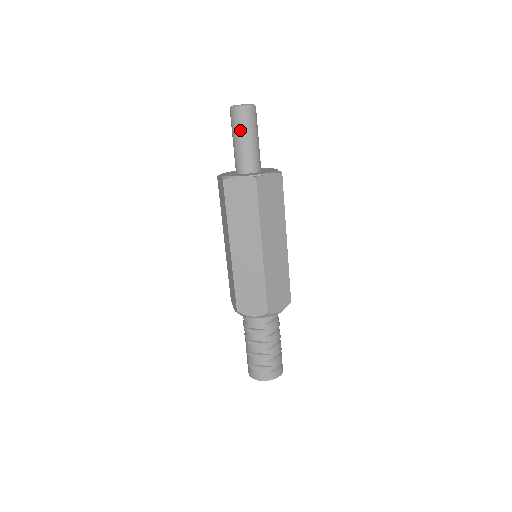
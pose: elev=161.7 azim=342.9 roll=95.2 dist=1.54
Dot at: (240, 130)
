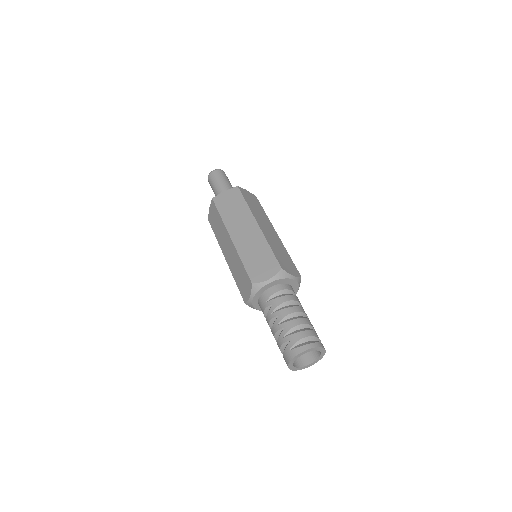
Dot at: (212, 187)
